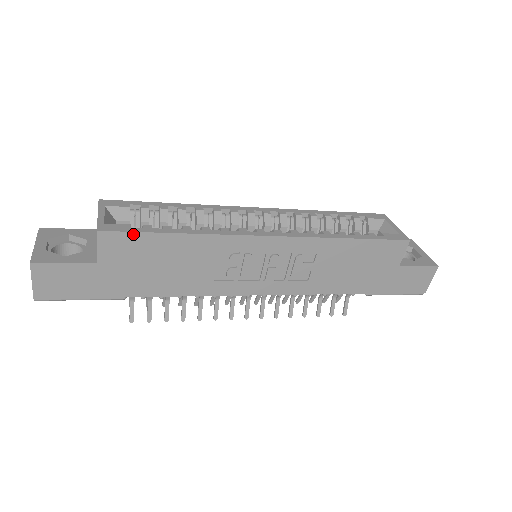
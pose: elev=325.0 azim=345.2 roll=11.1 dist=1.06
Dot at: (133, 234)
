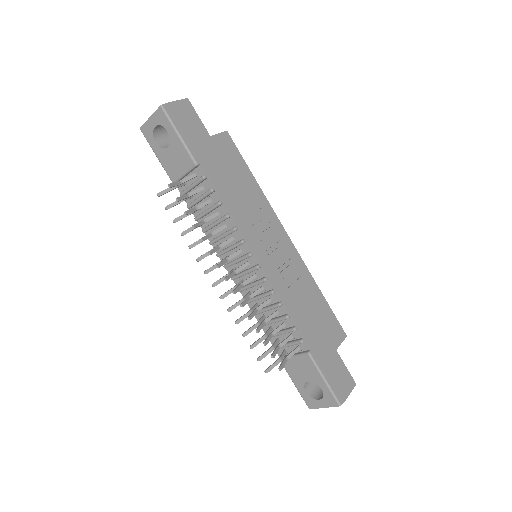
Dot at: (238, 151)
